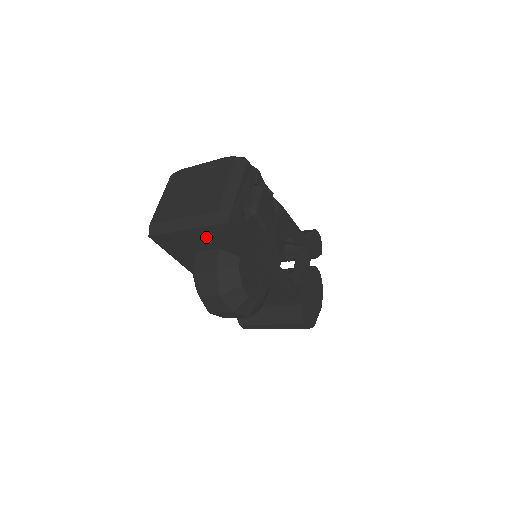
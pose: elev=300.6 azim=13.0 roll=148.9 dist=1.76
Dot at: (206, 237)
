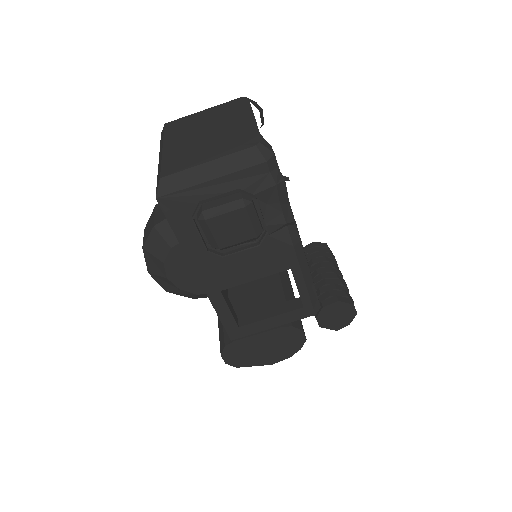
Dot at: occluded
